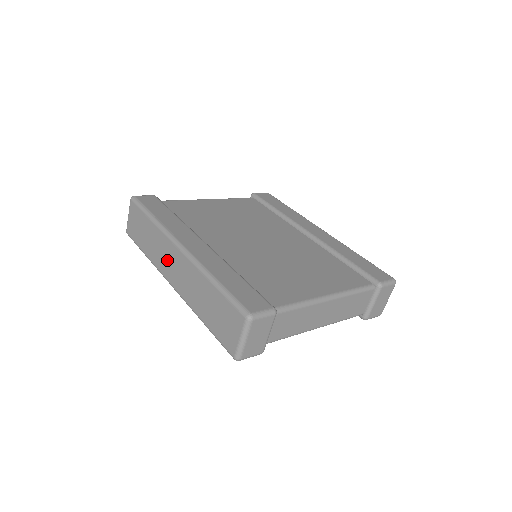
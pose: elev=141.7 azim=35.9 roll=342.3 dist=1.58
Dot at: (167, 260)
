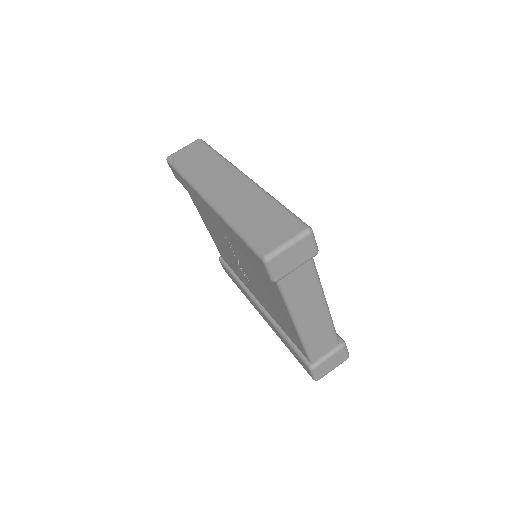
Dot at: (218, 180)
